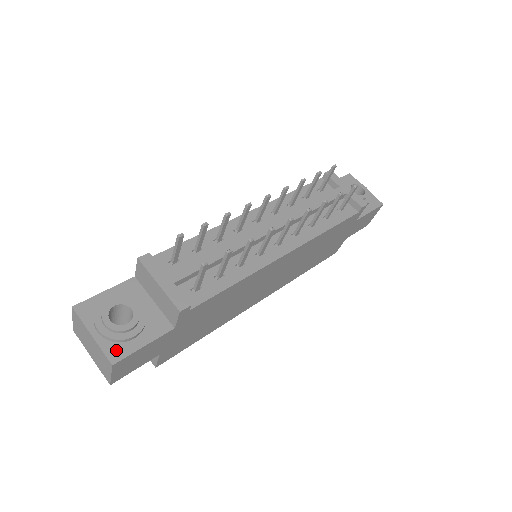
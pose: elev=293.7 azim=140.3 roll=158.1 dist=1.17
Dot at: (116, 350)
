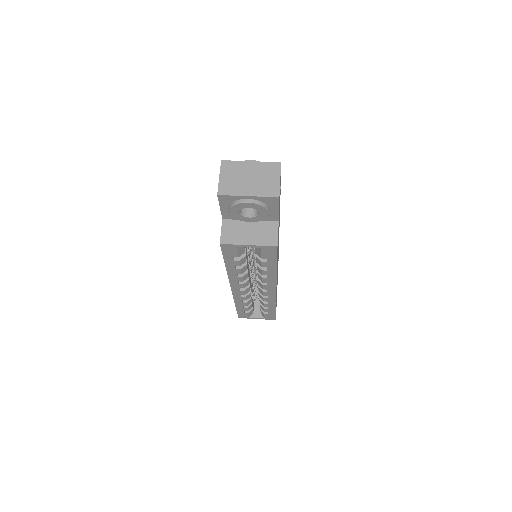
Dot at: occluded
